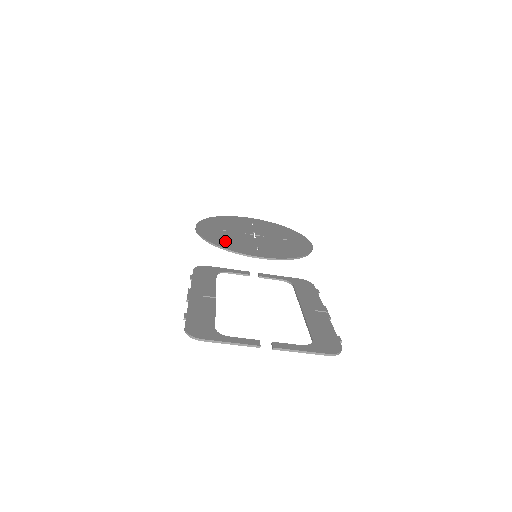
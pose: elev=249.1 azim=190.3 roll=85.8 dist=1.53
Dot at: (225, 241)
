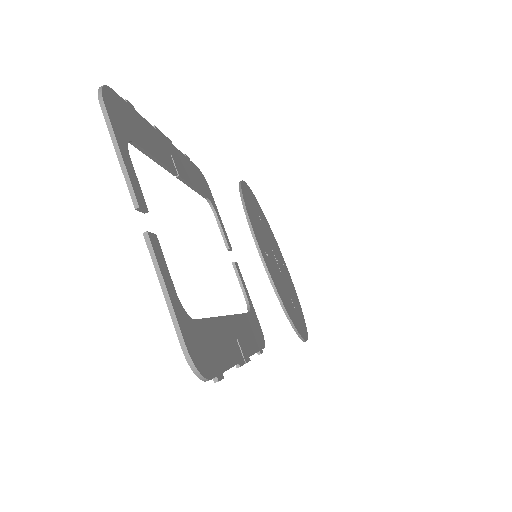
Dot at: (252, 211)
